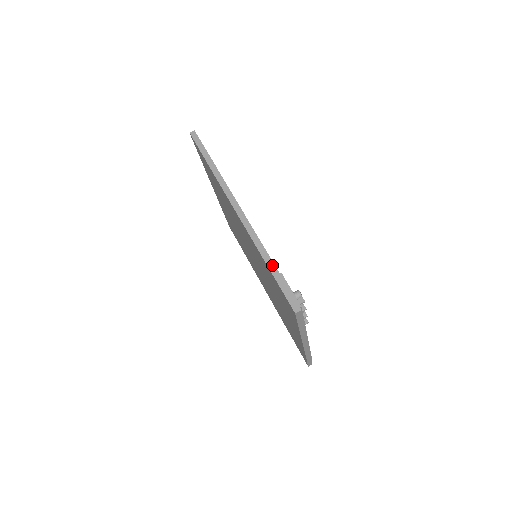
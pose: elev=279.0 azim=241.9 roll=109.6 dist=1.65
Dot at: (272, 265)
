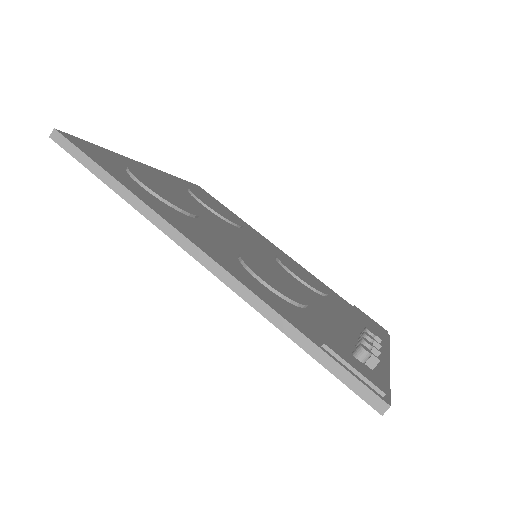
Dot at: (303, 339)
